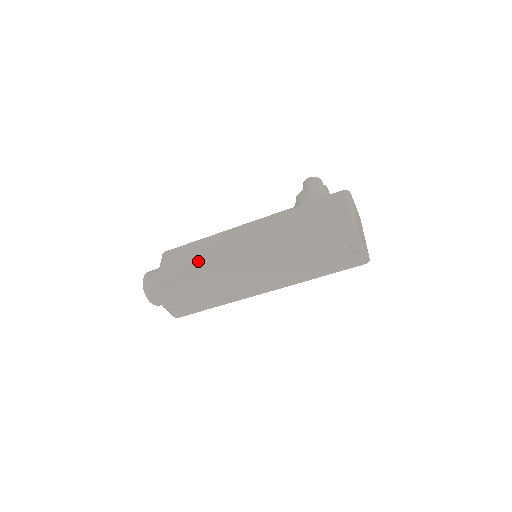
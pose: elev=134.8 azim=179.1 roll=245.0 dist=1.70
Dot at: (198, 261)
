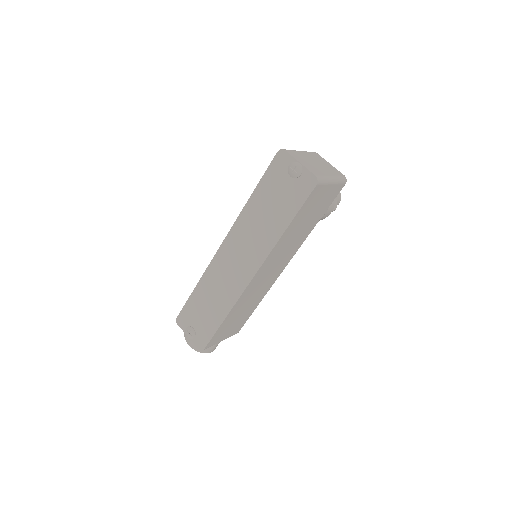
Dot at: occluded
